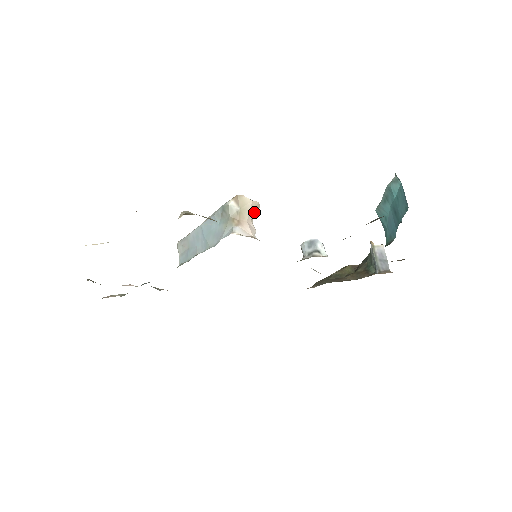
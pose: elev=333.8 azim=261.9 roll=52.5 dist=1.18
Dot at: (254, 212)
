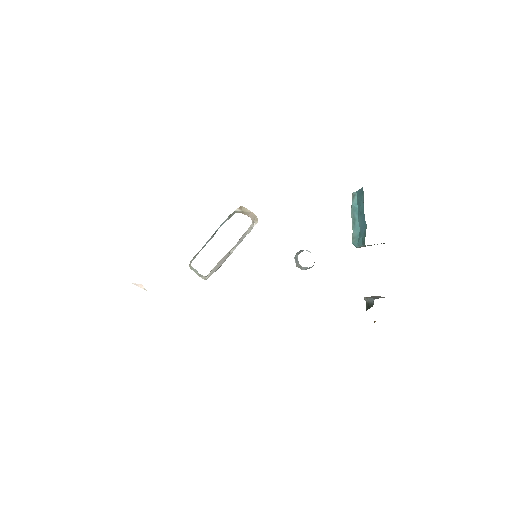
Dot at: (253, 219)
